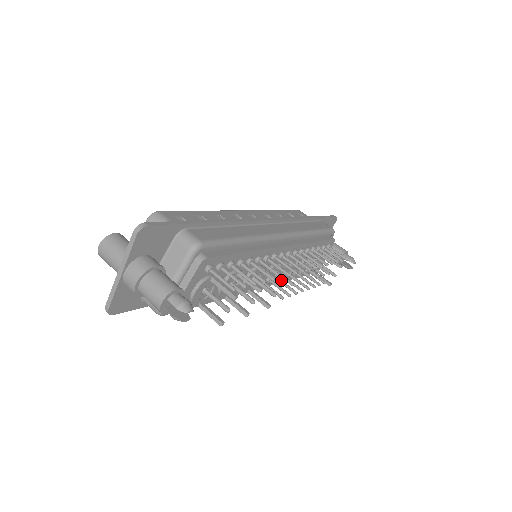
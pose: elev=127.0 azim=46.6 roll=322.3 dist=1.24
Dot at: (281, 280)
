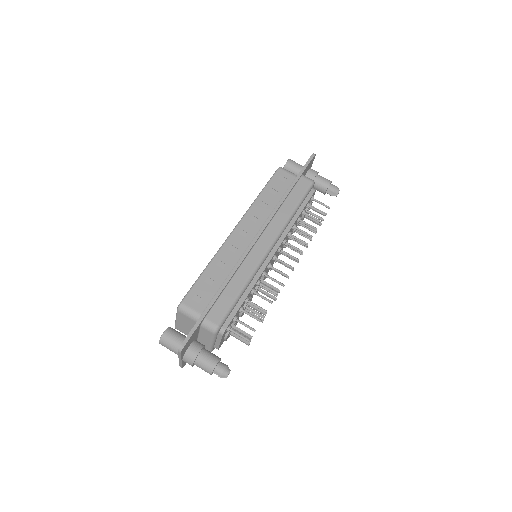
Dot at: occluded
